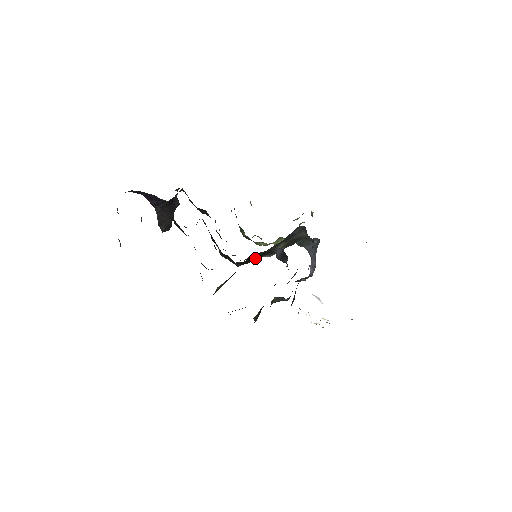
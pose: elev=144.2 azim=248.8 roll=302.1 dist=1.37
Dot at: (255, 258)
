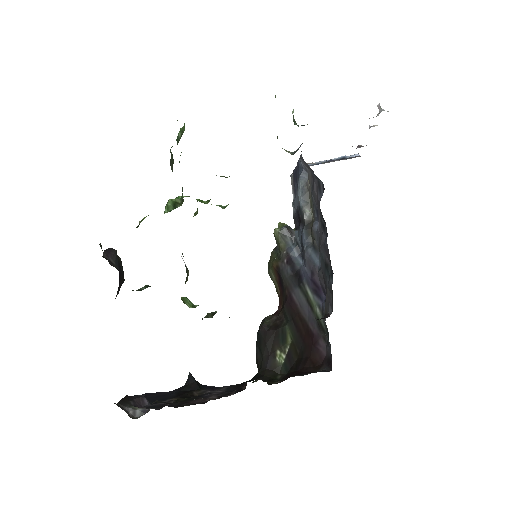
Dot at: occluded
